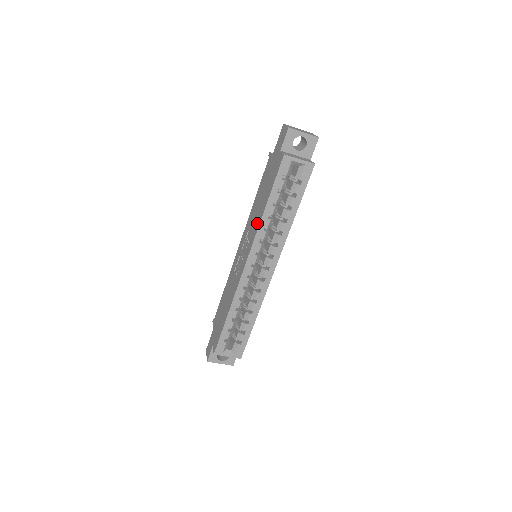
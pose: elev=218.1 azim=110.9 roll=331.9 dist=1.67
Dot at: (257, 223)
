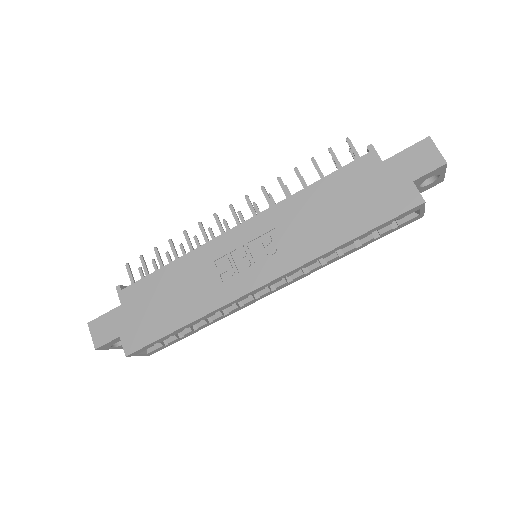
Dot at: (315, 246)
